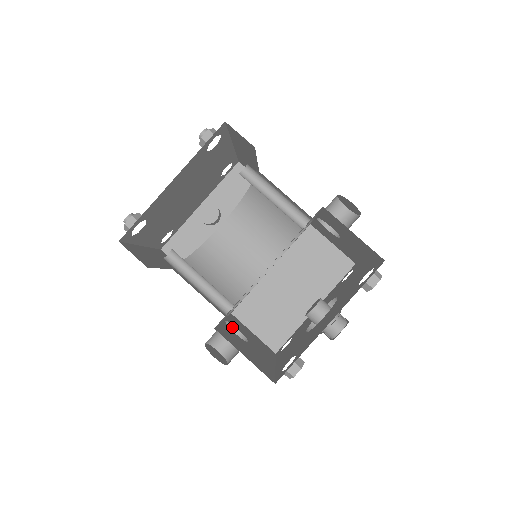
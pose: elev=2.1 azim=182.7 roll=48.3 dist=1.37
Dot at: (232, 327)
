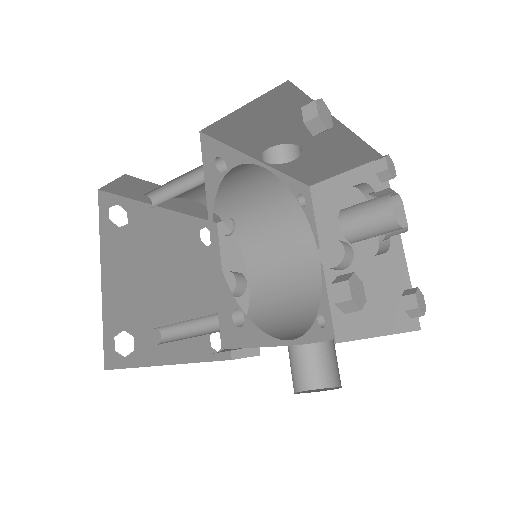
Dot at: (314, 346)
